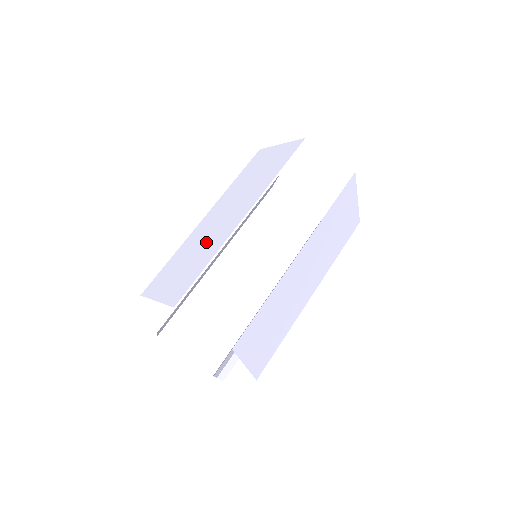
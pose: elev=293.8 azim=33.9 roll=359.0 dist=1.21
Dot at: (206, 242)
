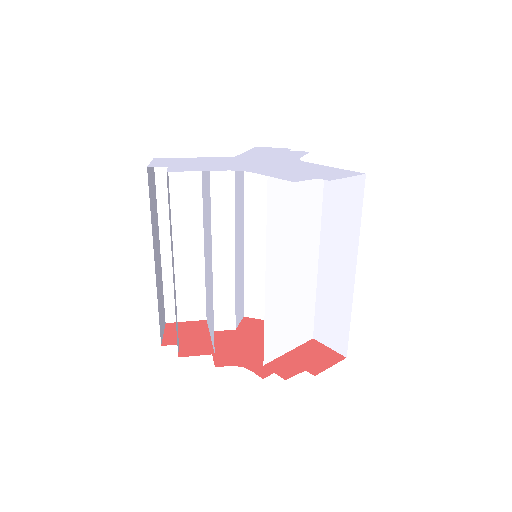
Dot at: (209, 286)
